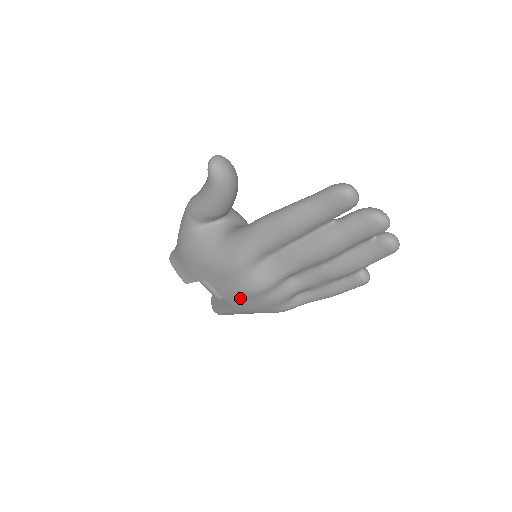
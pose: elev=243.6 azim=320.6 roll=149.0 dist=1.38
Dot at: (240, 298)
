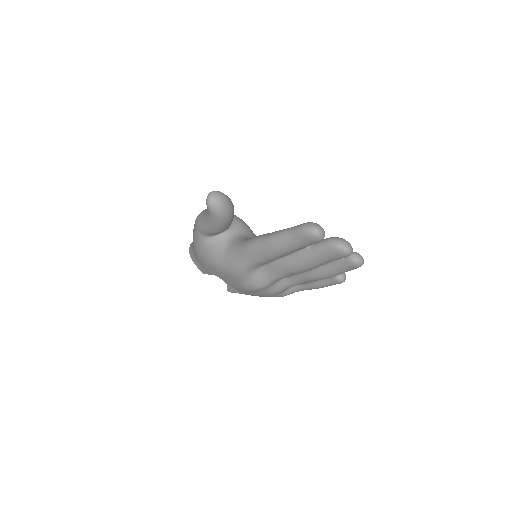
Dot at: (245, 291)
